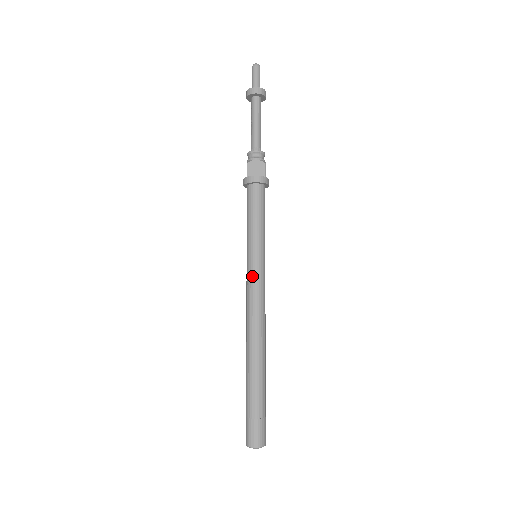
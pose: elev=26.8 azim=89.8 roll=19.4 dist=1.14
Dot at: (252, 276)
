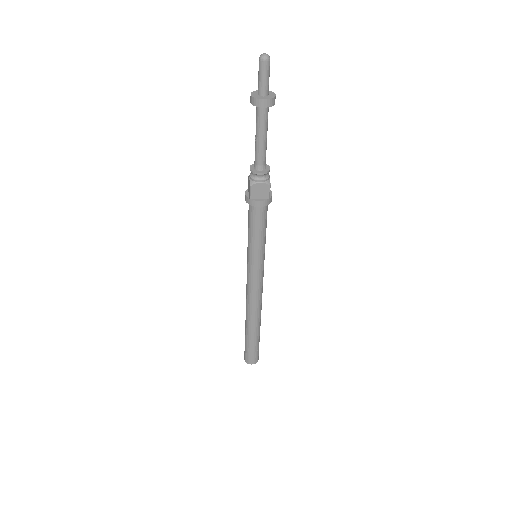
Dot at: (253, 276)
